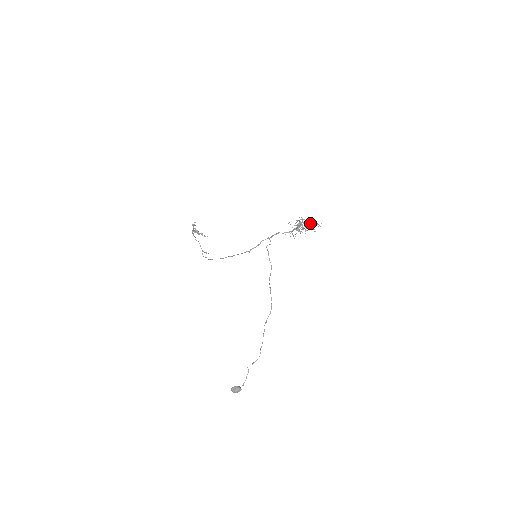
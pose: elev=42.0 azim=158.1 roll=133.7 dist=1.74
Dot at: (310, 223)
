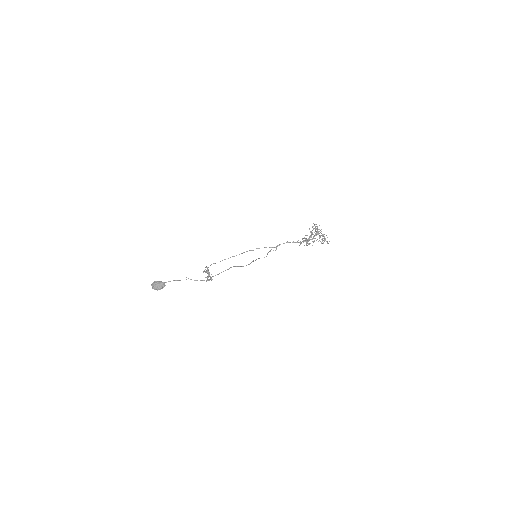
Dot at: occluded
